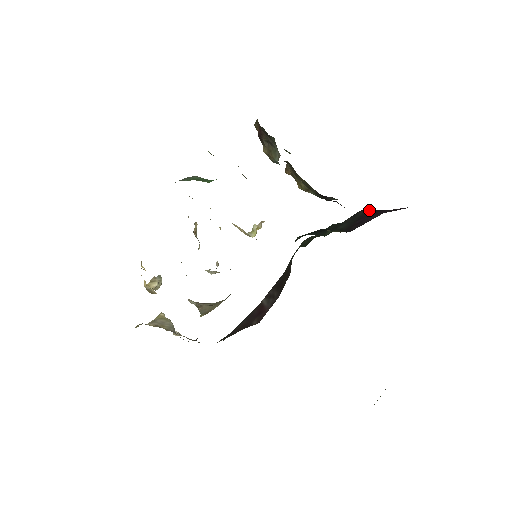
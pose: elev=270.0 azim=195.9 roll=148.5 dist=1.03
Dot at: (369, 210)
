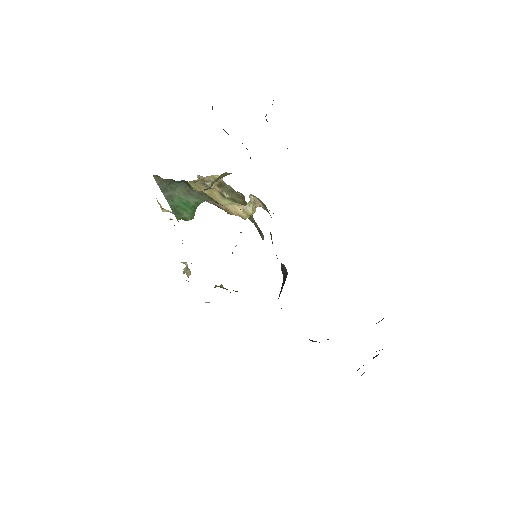
Dot at: occluded
